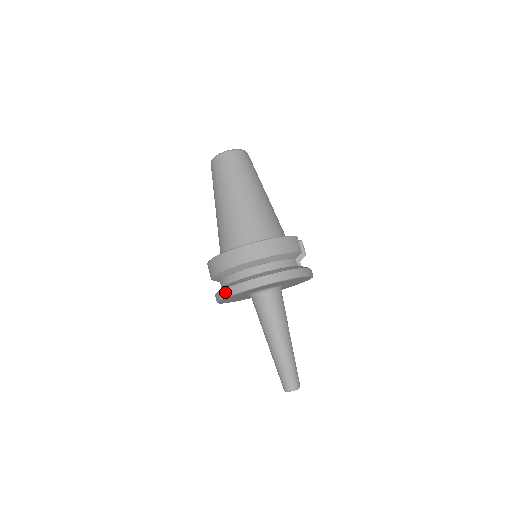
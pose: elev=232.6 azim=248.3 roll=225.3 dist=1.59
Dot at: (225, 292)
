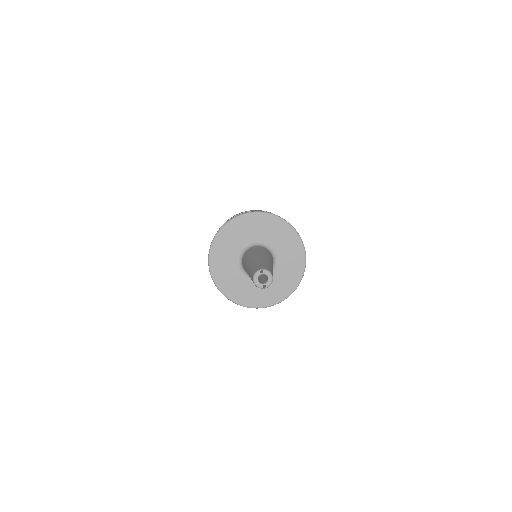
Dot at: (224, 224)
